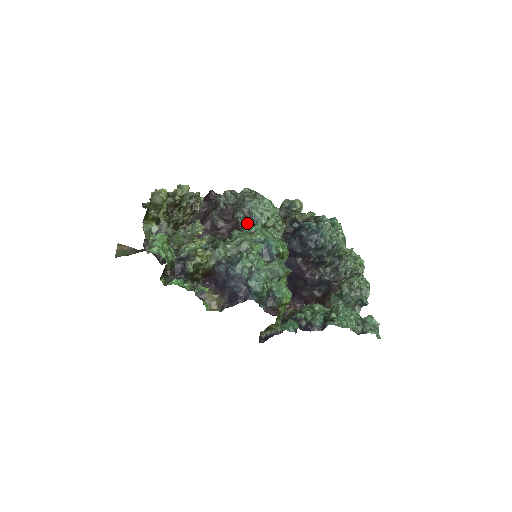
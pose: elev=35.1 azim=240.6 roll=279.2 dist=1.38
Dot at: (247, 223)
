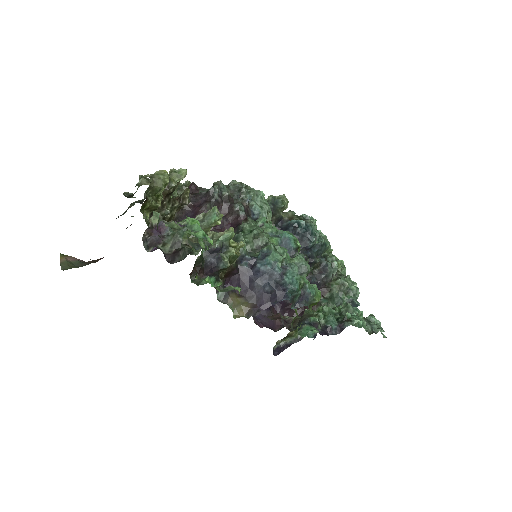
Dot at: (249, 217)
